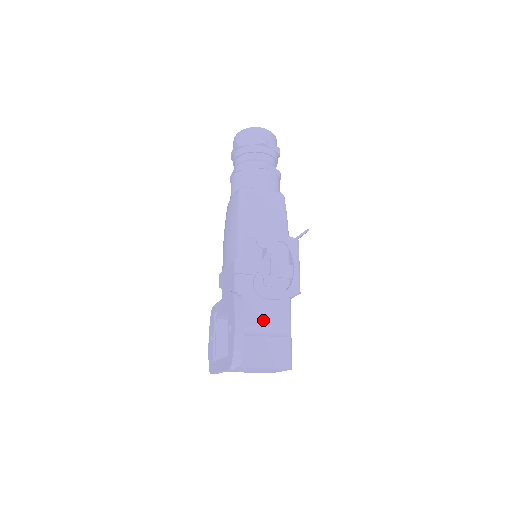
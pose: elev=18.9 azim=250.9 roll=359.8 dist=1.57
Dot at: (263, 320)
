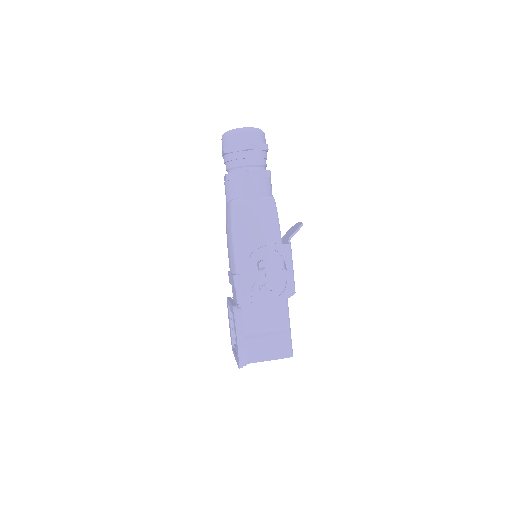
Dot at: (264, 322)
